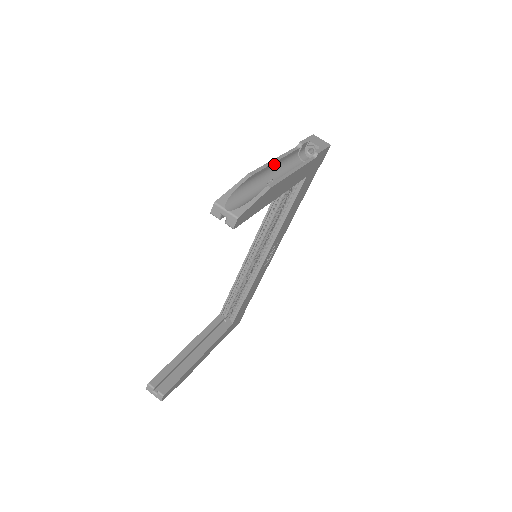
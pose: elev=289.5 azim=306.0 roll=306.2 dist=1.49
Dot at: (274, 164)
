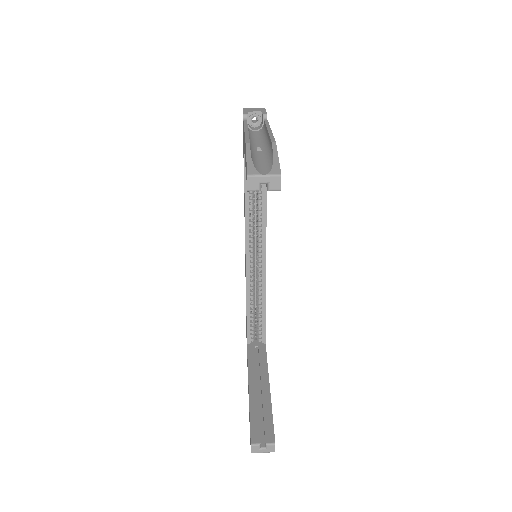
Dot at: occluded
